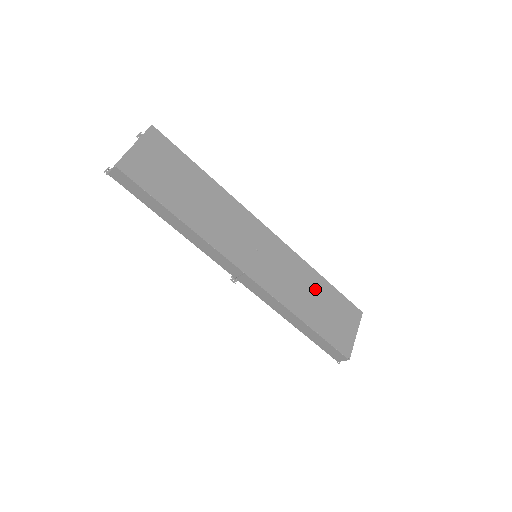
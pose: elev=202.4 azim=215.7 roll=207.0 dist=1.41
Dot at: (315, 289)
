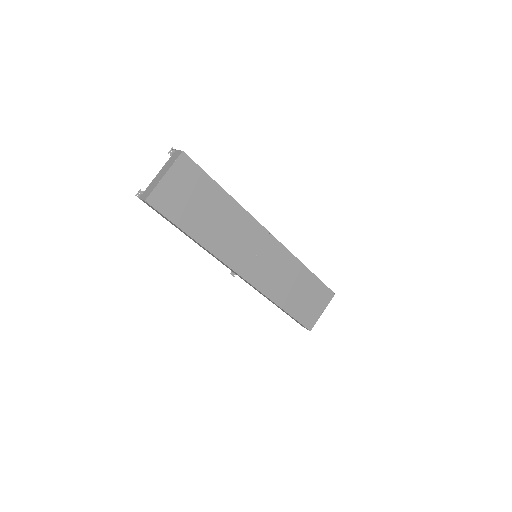
Dot at: (299, 281)
